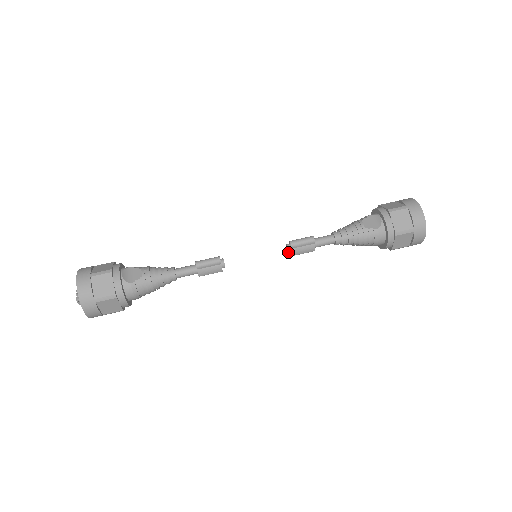
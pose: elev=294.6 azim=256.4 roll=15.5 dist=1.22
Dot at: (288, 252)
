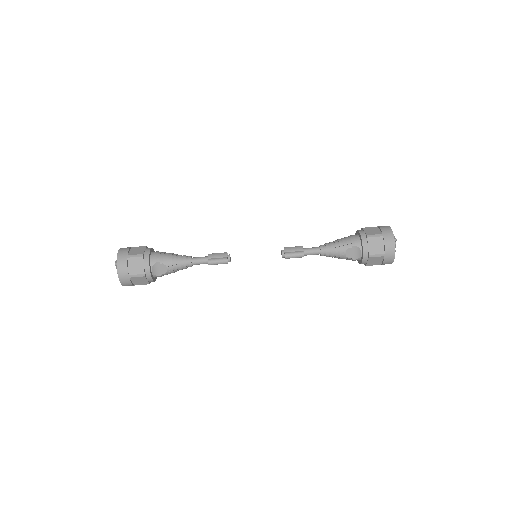
Dot at: occluded
